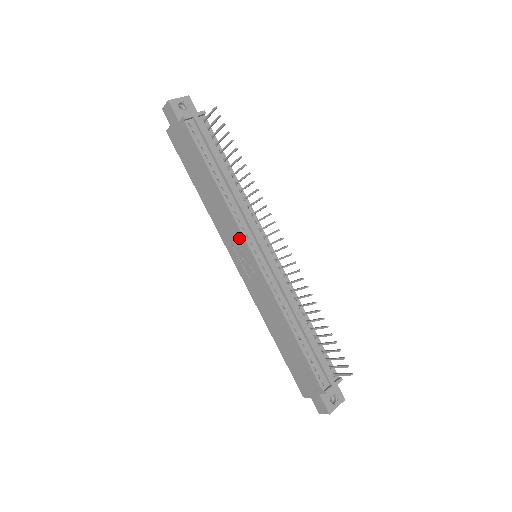
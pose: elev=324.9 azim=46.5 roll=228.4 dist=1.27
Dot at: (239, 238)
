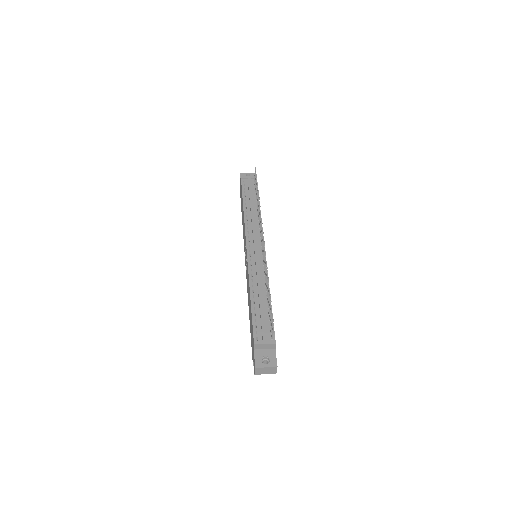
Dot at: (245, 239)
